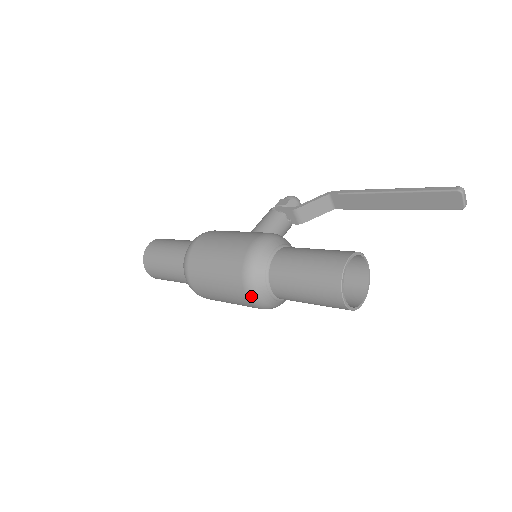
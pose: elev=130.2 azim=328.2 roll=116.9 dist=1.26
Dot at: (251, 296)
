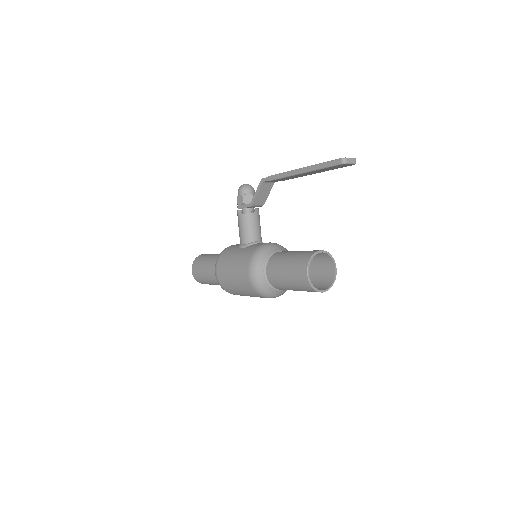
Dot at: occluded
